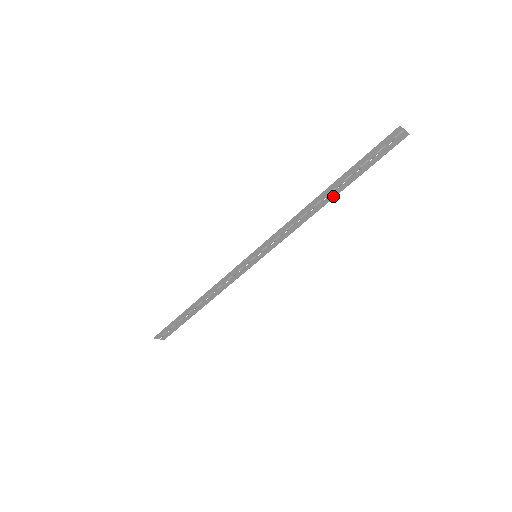
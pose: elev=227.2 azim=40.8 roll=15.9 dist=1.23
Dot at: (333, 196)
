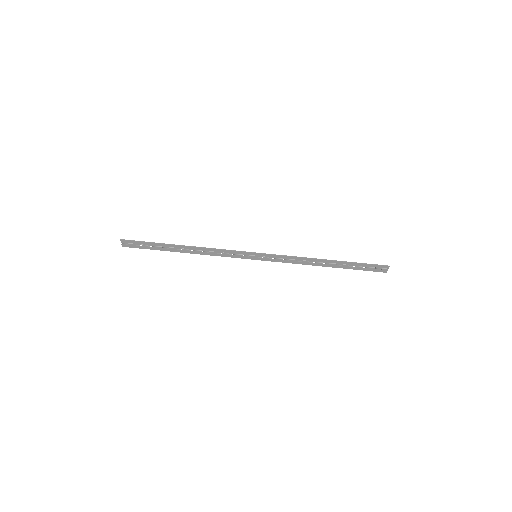
Dot at: (329, 266)
